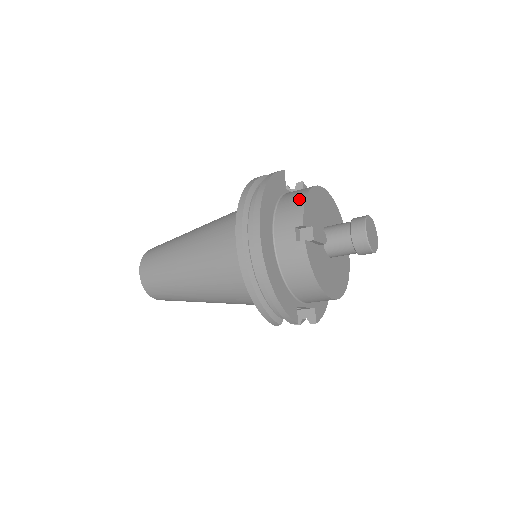
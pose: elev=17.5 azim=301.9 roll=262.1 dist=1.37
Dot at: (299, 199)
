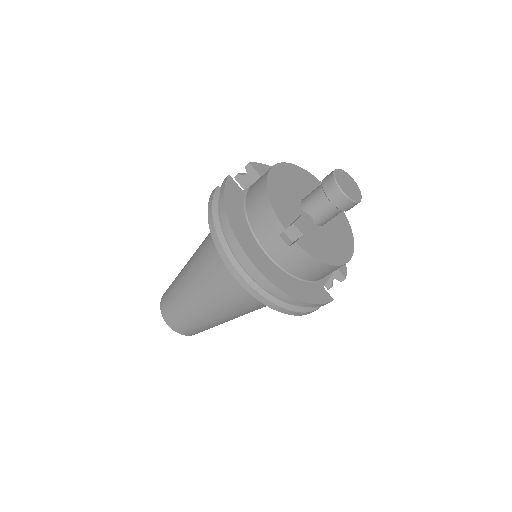
Dot at: (264, 204)
